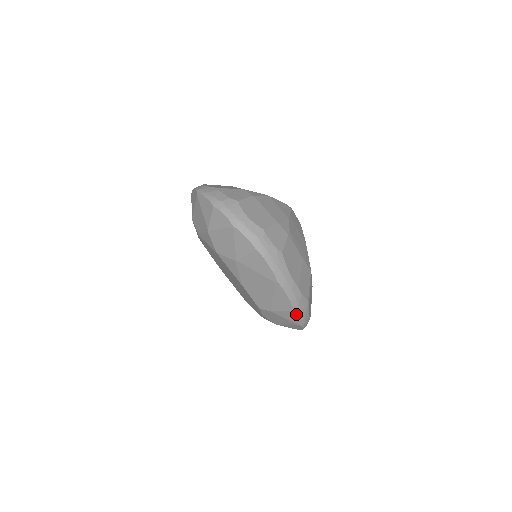
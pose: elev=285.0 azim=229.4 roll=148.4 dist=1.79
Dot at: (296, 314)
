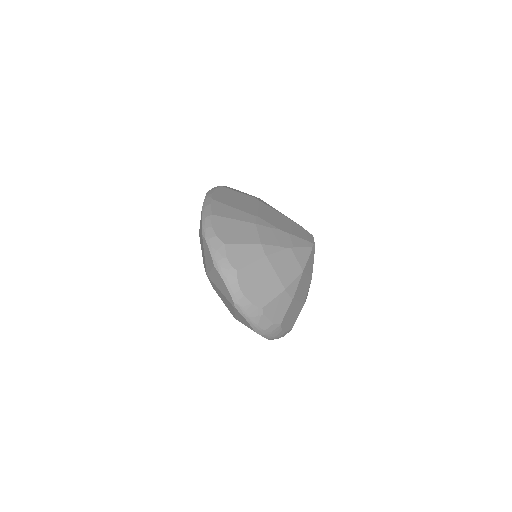
Dot at: occluded
